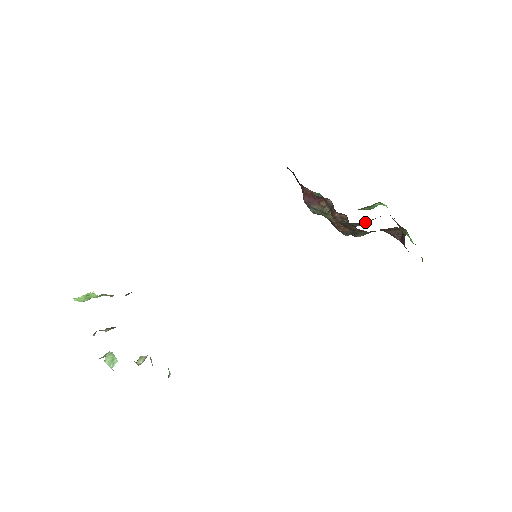
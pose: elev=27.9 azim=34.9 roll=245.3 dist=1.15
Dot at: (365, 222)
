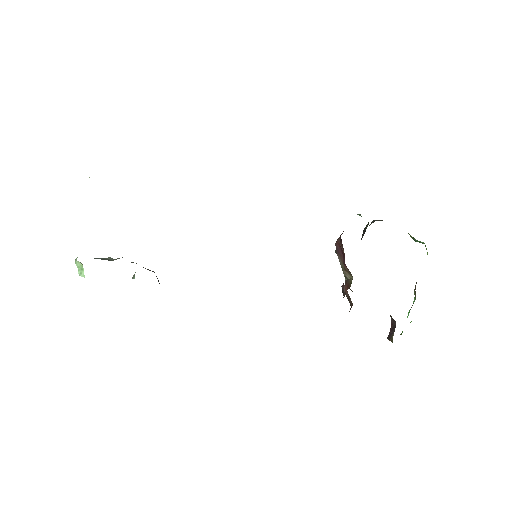
Dot at: occluded
